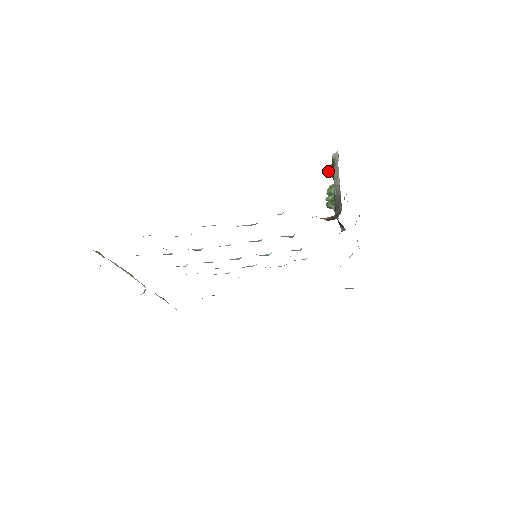
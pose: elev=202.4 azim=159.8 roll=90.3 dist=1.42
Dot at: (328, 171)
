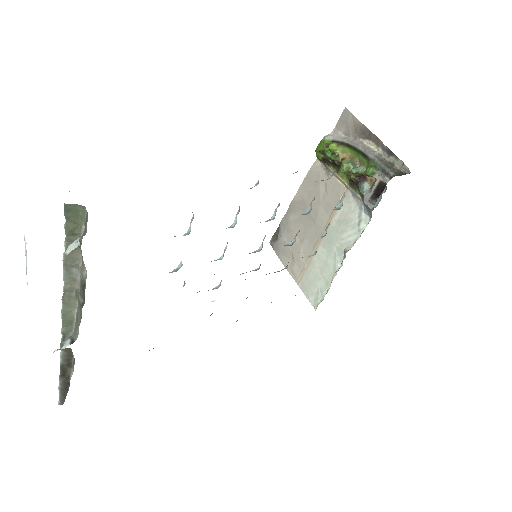
Dot at: (335, 148)
